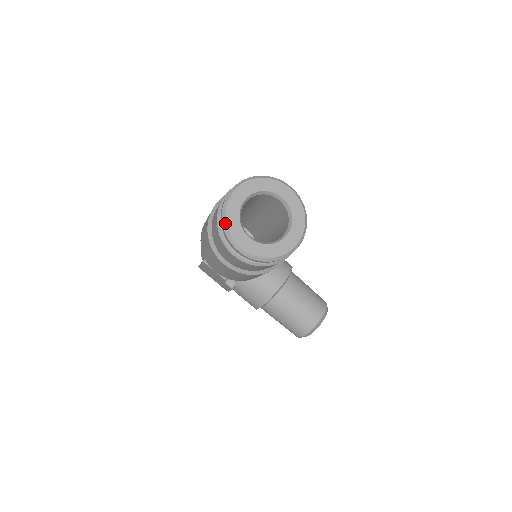
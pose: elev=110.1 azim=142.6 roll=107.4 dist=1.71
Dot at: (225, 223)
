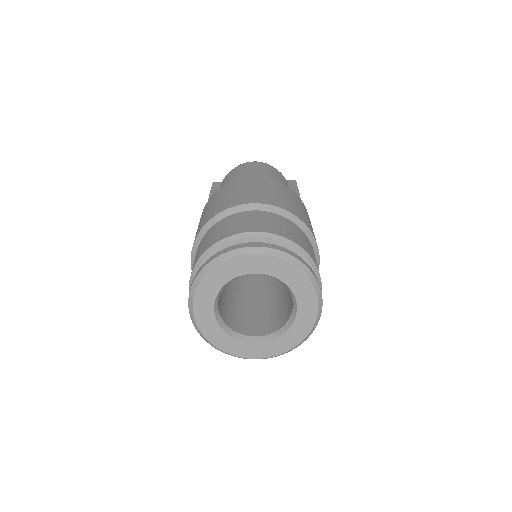
Dot at: (203, 274)
